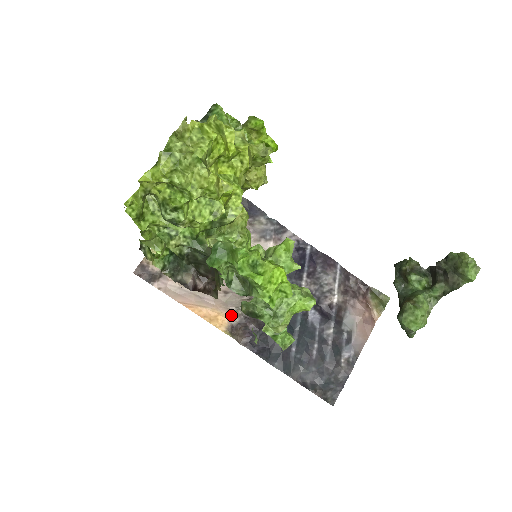
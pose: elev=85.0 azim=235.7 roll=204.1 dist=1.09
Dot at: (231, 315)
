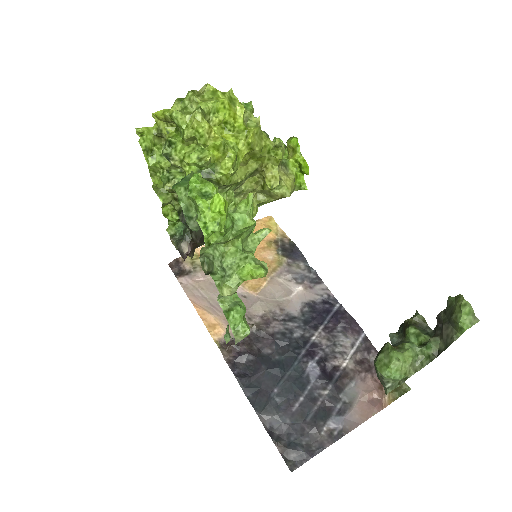
Dot at: (230, 331)
